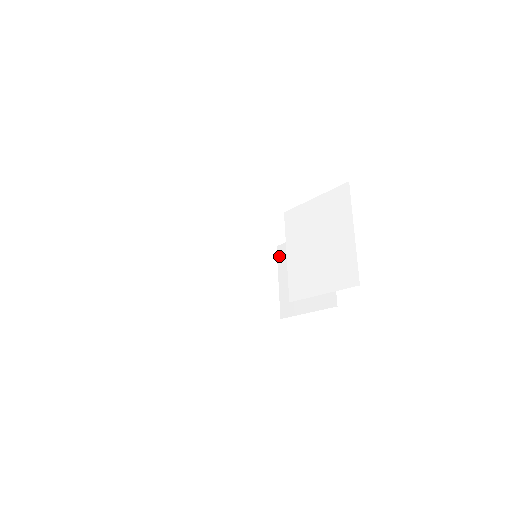
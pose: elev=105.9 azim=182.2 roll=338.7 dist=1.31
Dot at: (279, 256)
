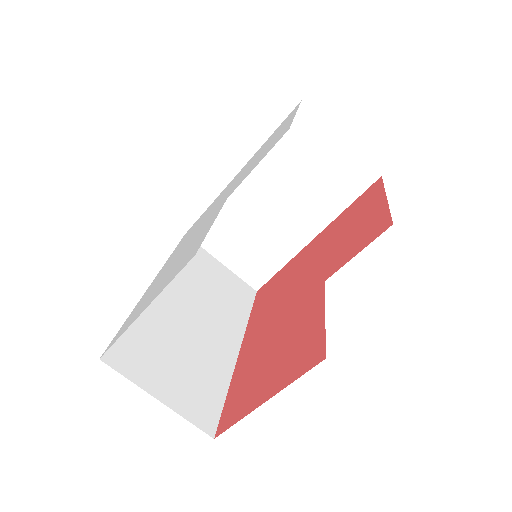
Dot at: (314, 114)
